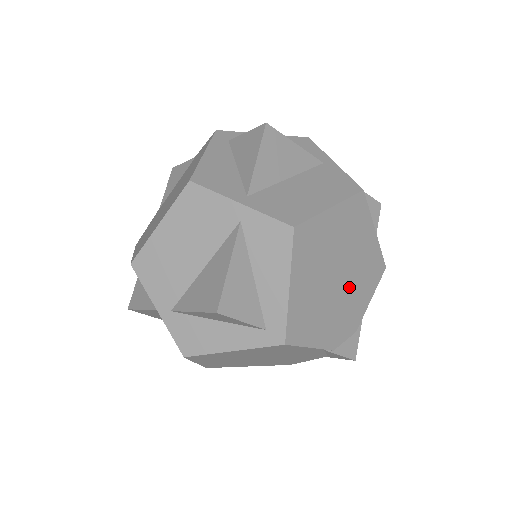
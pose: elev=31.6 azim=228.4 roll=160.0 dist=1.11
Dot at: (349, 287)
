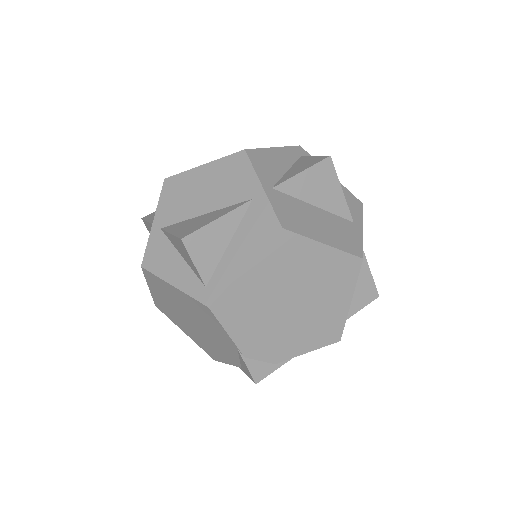
Dot at: (295, 321)
